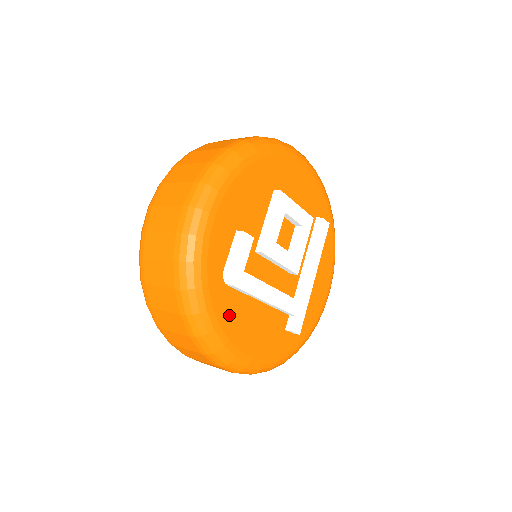
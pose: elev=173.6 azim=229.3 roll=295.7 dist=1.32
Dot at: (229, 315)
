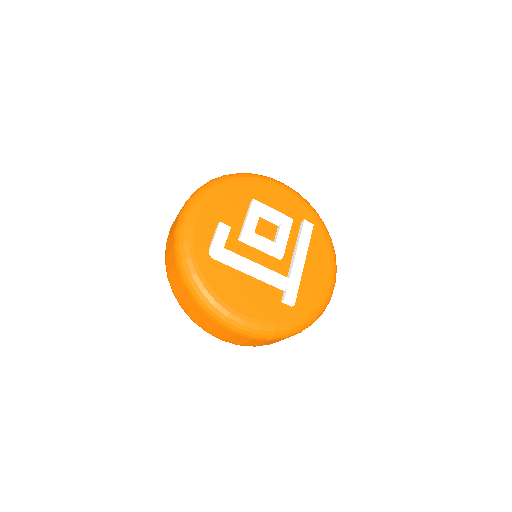
Dot at: (218, 280)
